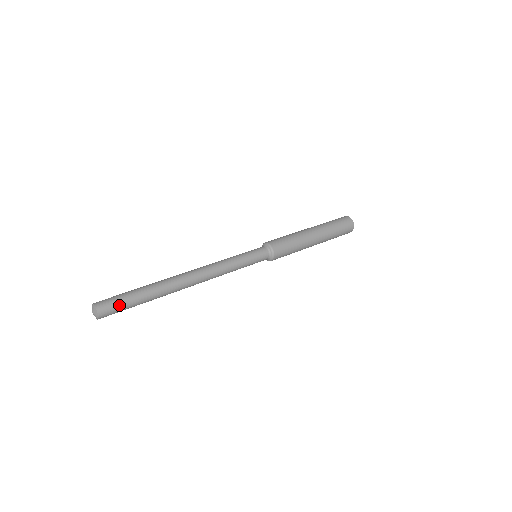
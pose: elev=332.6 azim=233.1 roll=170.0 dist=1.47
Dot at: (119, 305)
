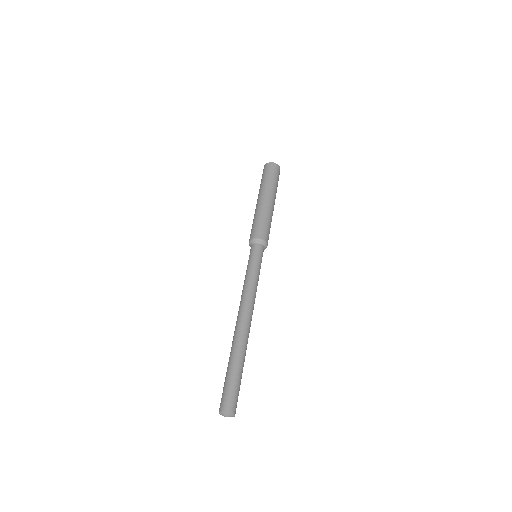
Dot at: (238, 395)
